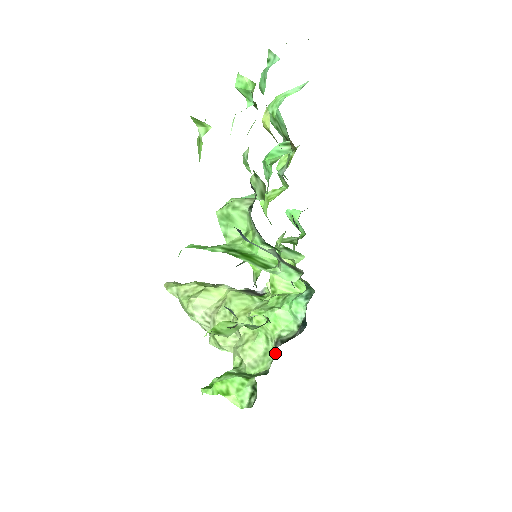
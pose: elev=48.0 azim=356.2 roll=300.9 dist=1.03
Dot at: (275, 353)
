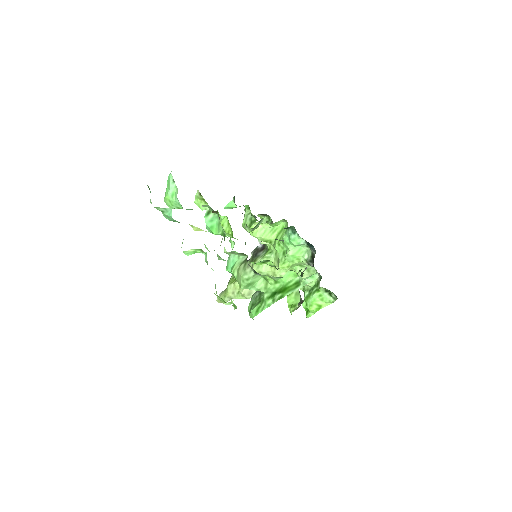
Dot at: occluded
